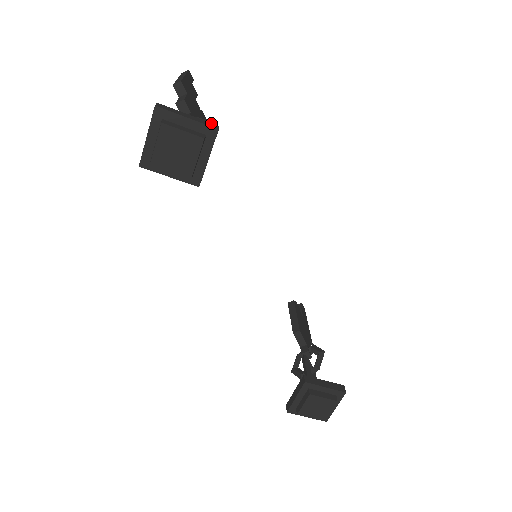
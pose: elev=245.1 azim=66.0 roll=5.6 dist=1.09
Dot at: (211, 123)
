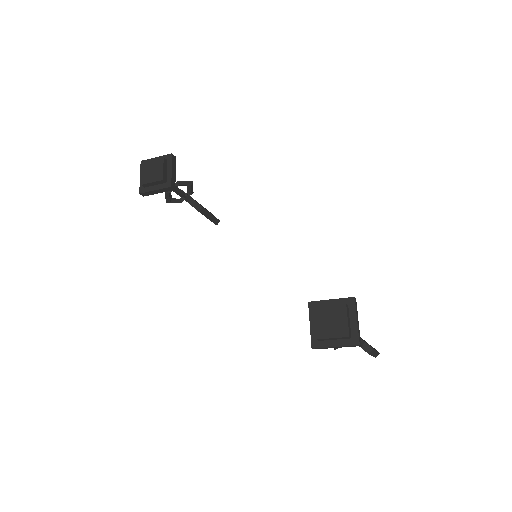
Dot at: occluded
